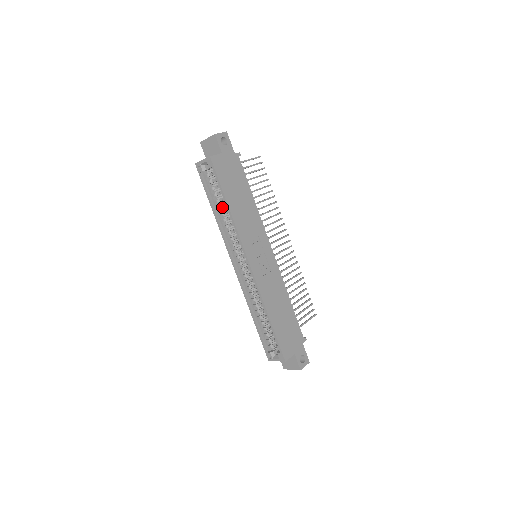
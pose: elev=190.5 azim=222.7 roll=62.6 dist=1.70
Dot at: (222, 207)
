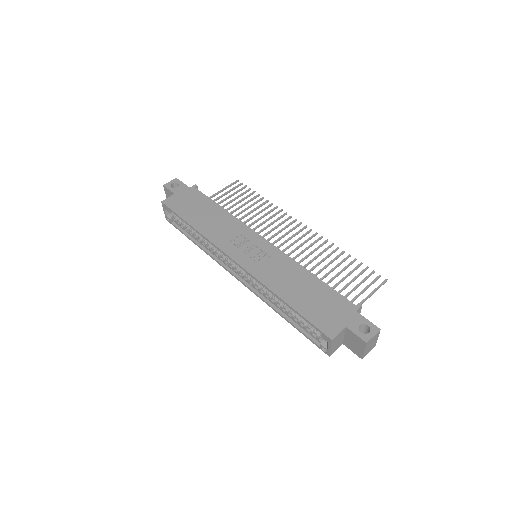
Dot at: (198, 235)
